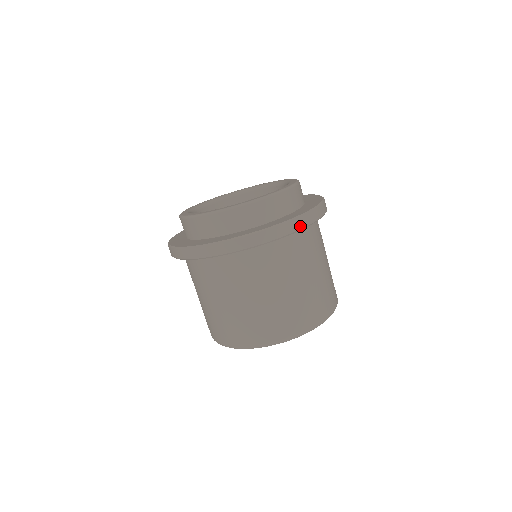
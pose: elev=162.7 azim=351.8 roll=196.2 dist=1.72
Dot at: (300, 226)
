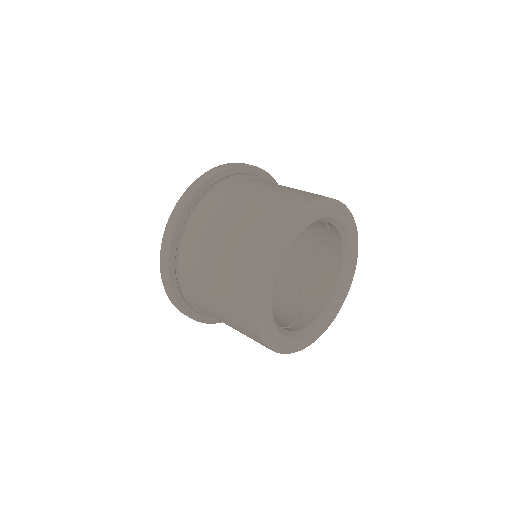
Dot at: (214, 173)
